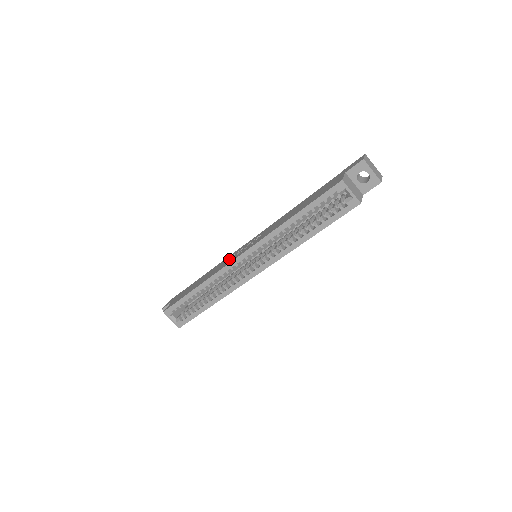
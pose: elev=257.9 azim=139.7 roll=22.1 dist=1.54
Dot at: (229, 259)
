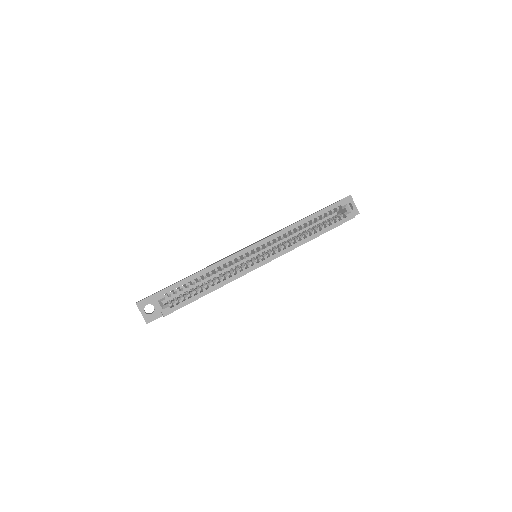
Dot at: occluded
